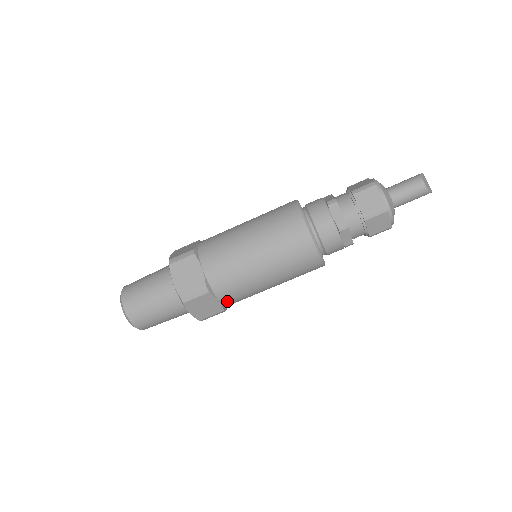
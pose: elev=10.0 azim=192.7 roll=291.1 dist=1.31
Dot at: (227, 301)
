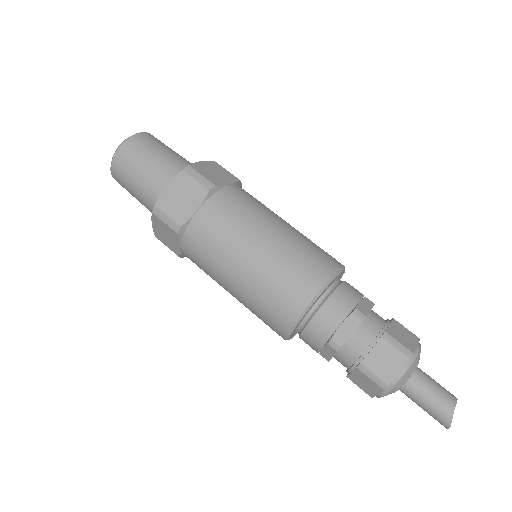
Dot at: (198, 223)
